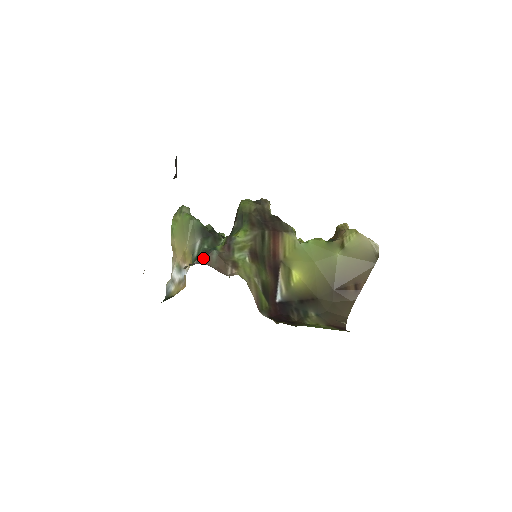
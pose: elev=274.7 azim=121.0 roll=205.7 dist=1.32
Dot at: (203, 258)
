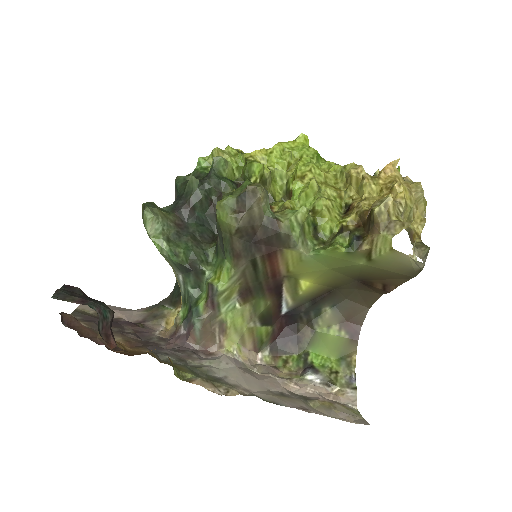
Dot at: (187, 328)
